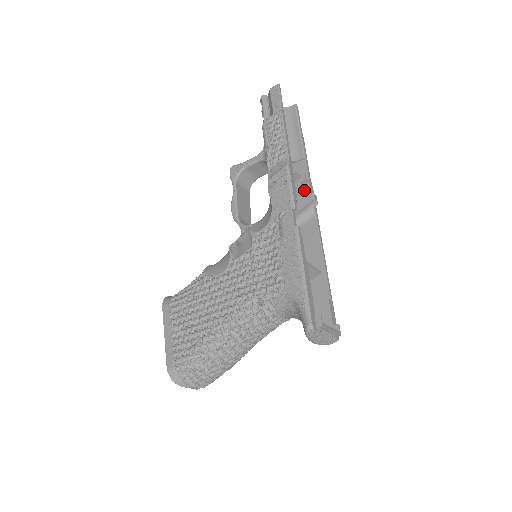
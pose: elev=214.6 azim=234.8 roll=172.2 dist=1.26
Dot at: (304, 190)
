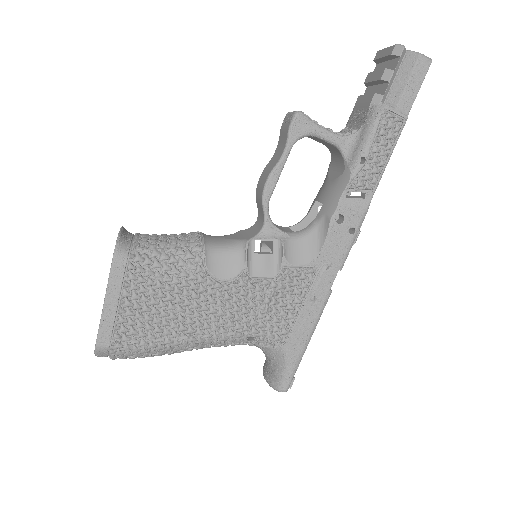
Dot at: occluded
